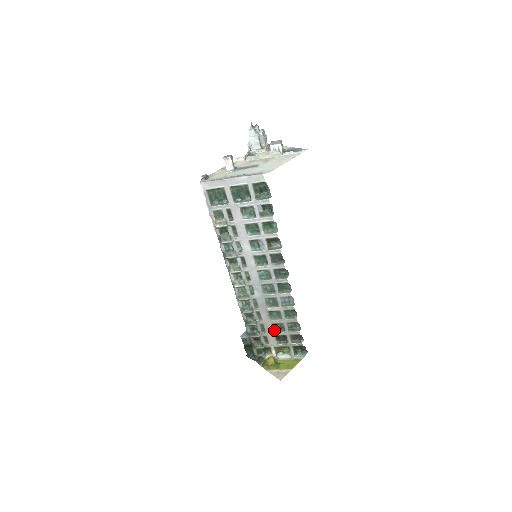
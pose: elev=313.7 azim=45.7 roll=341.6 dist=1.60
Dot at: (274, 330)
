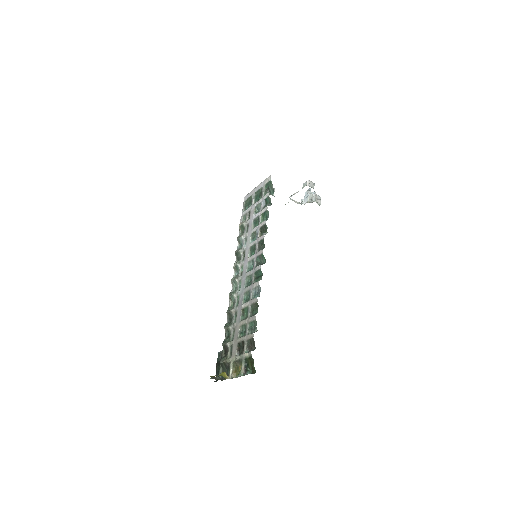
Dot at: (240, 337)
